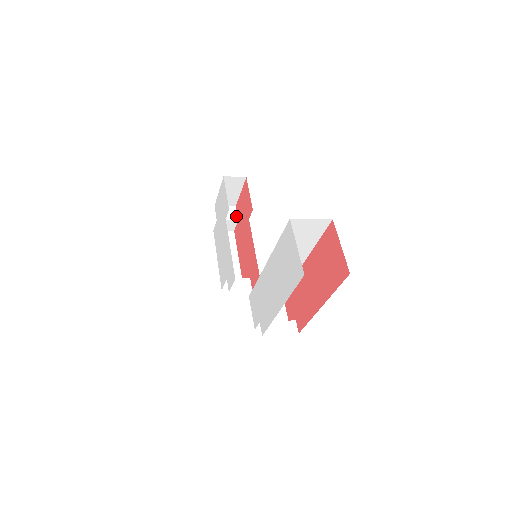
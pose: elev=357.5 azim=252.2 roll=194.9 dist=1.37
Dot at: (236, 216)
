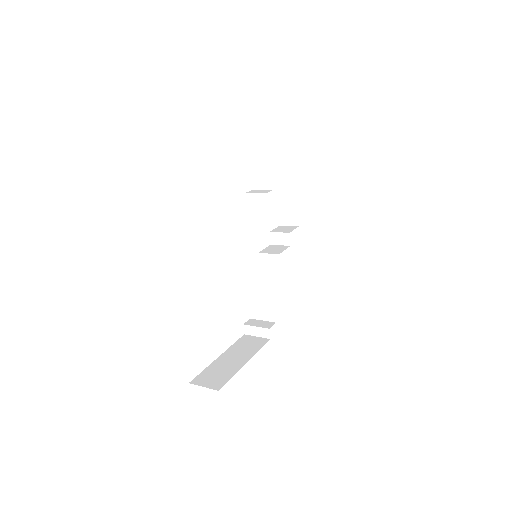
Dot at: (285, 156)
